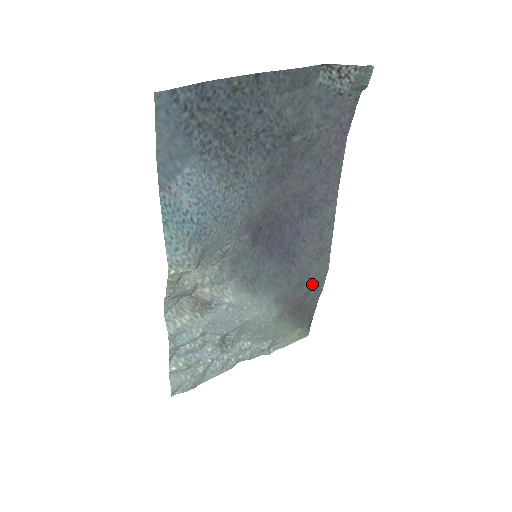
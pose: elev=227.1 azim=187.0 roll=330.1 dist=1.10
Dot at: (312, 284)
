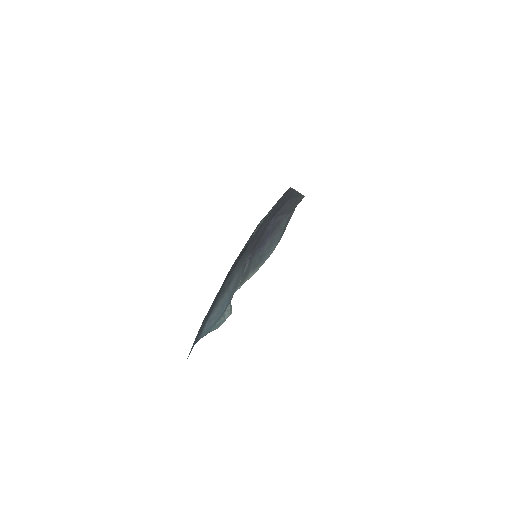
Dot at: (296, 206)
